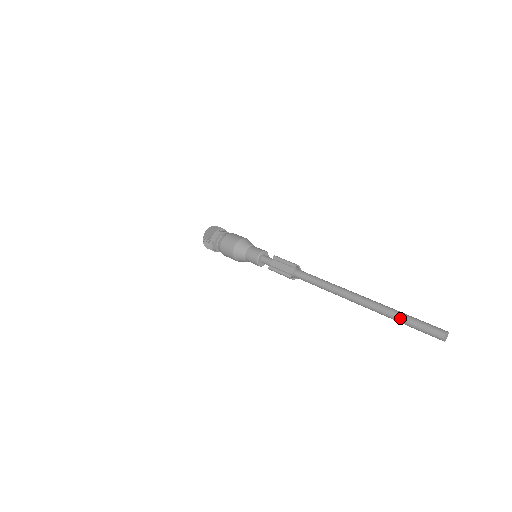
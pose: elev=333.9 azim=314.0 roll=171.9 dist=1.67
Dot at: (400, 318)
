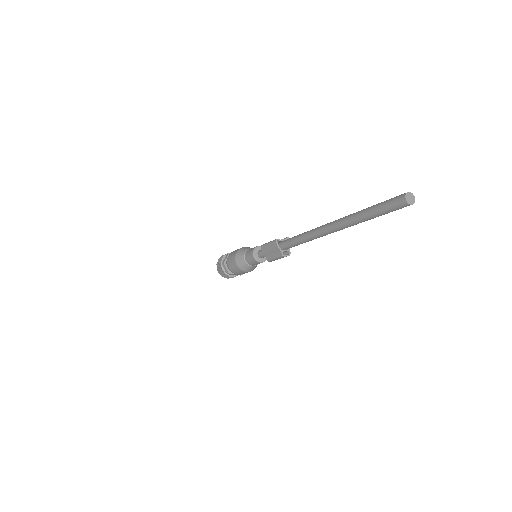
Dot at: (367, 208)
